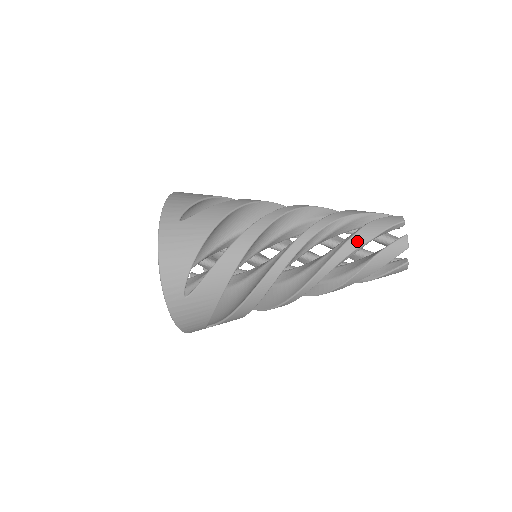
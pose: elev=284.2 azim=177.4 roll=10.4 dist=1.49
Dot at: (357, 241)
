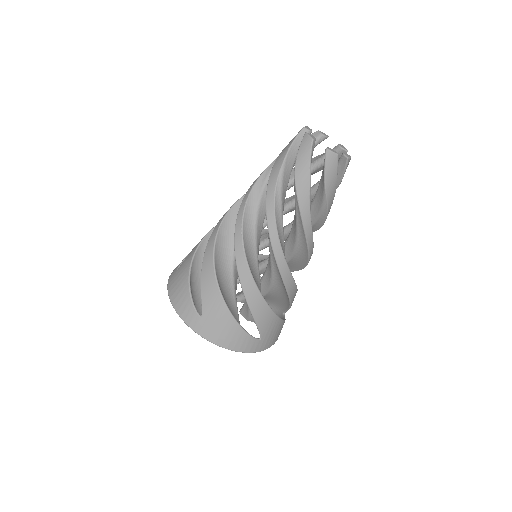
Dot at: (274, 173)
